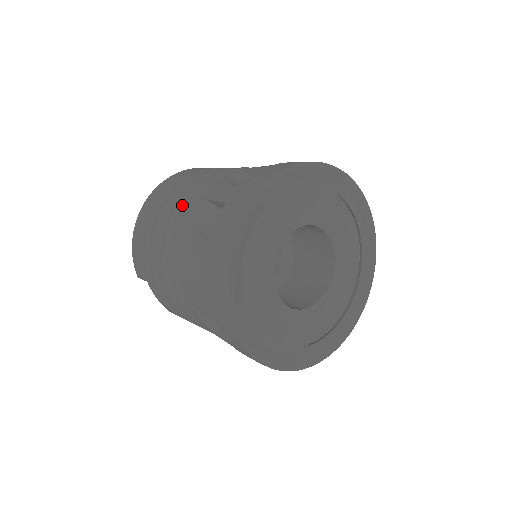
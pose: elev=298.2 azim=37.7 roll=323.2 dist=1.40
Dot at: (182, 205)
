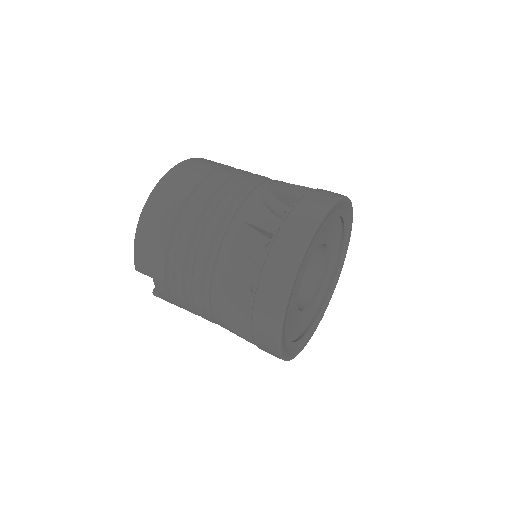
Dot at: (211, 219)
